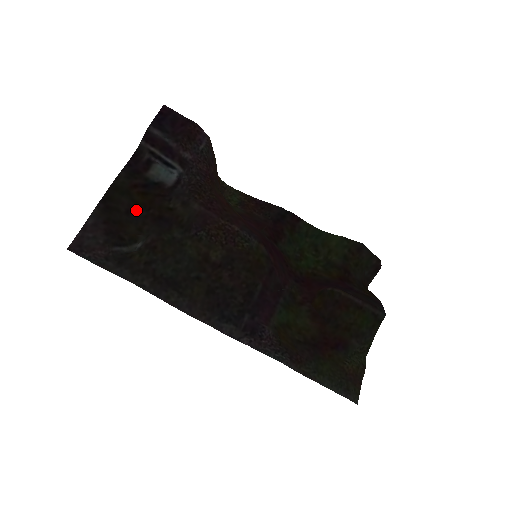
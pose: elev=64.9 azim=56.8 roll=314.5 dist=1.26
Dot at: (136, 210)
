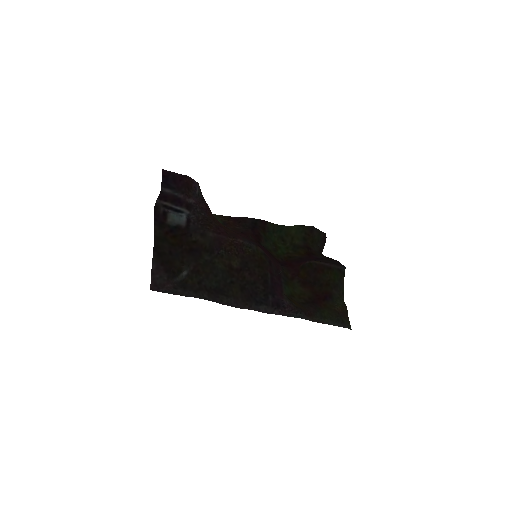
Dot at: (175, 250)
